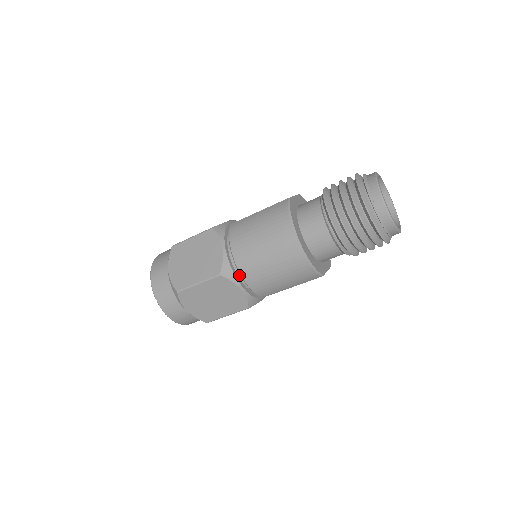
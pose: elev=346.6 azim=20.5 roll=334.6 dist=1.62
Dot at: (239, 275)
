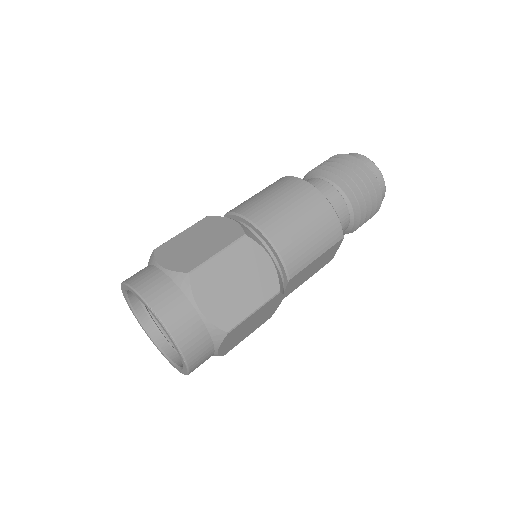
Dot at: occluded
